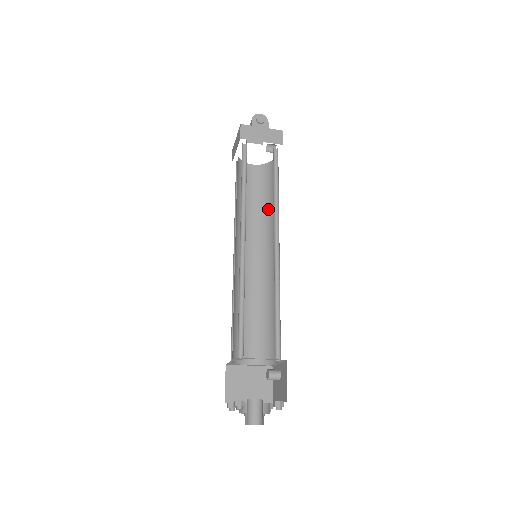
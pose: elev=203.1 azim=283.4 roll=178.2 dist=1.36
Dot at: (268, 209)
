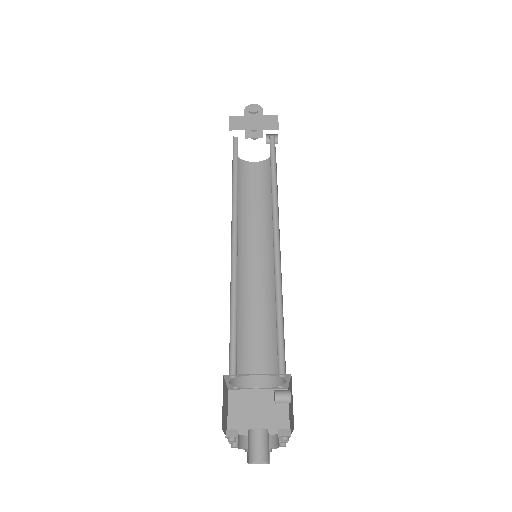
Dot at: occluded
